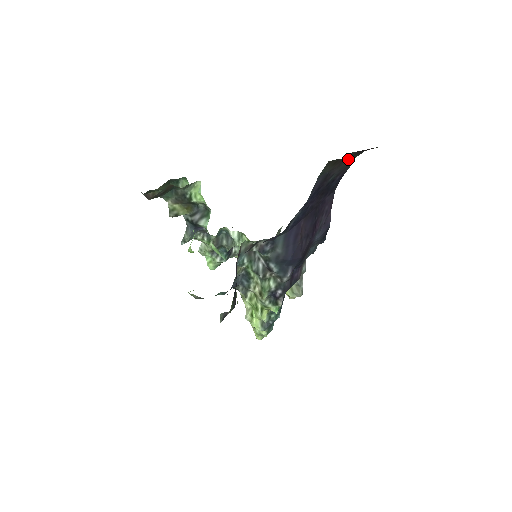
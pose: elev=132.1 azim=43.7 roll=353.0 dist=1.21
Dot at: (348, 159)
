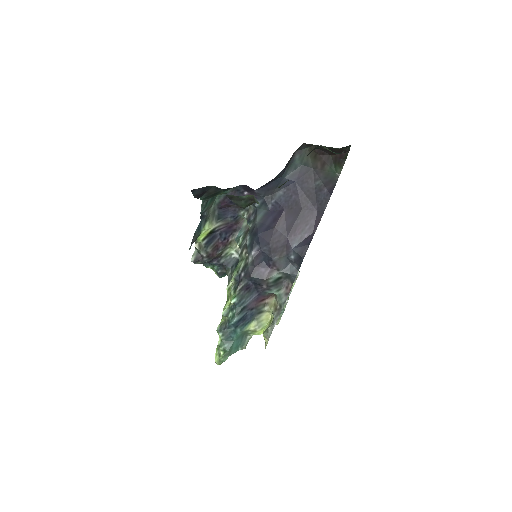
Dot at: (330, 165)
